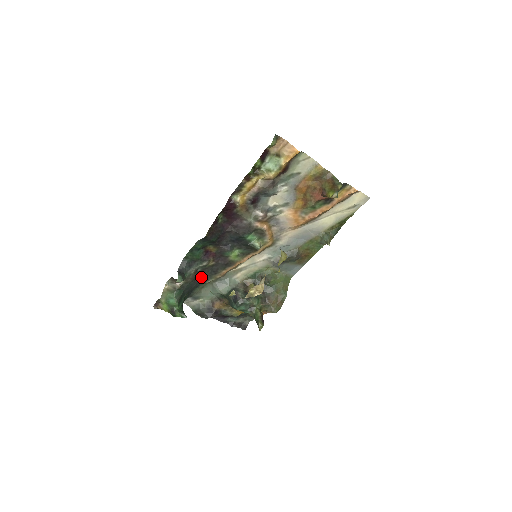
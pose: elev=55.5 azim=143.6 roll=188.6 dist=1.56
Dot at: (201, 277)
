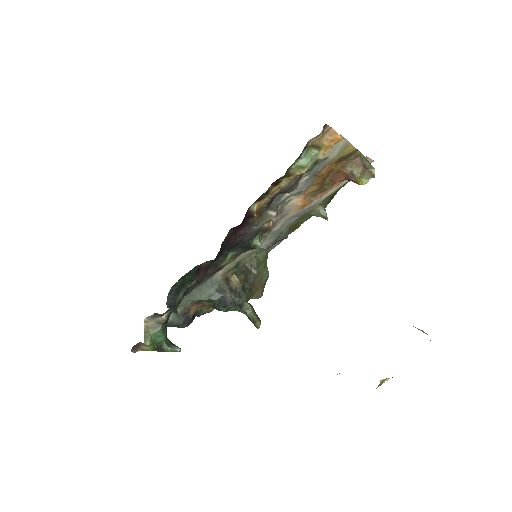
Dot at: (184, 294)
